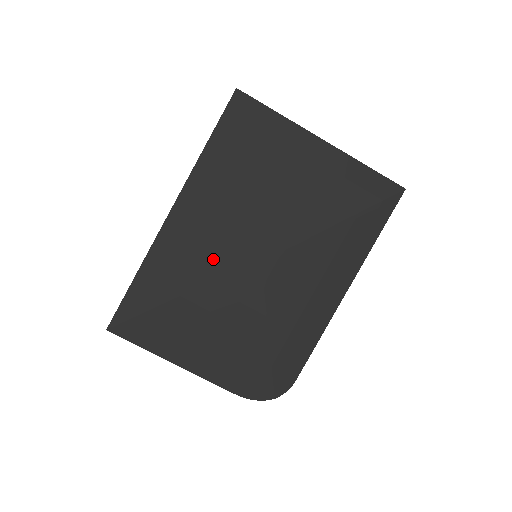
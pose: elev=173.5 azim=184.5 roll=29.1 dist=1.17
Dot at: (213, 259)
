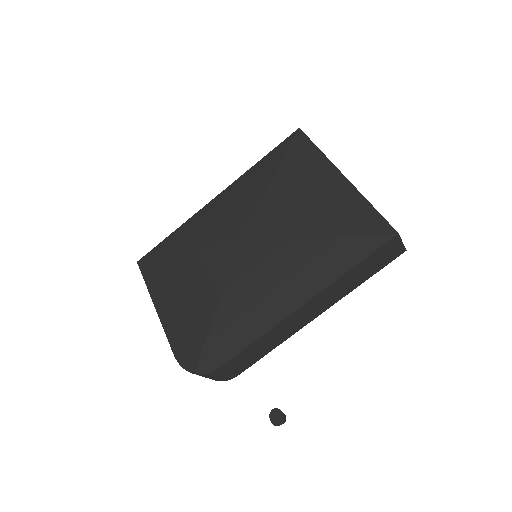
Dot at: (216, 234)
